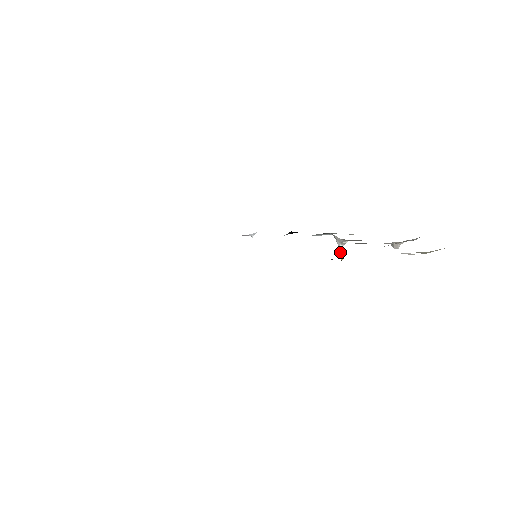
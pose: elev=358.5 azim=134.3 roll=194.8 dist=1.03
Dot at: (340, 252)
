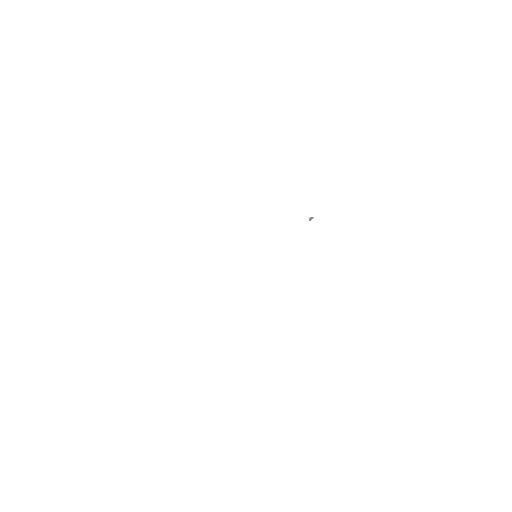
Dot at: (309, 220)
